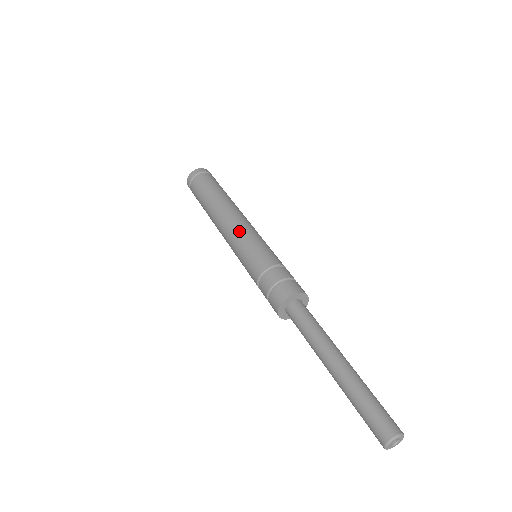
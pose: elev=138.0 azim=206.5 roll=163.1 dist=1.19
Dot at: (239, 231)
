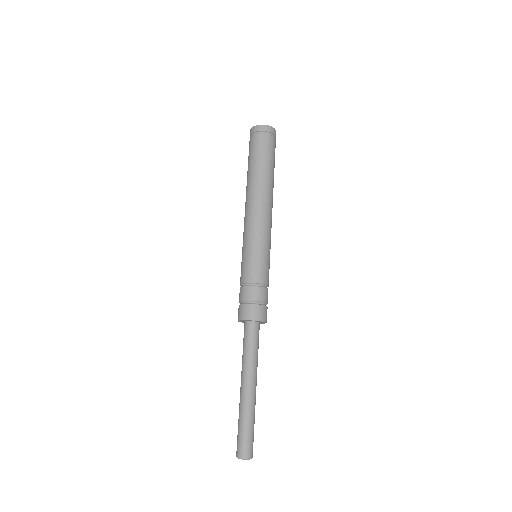
Dot at: (245, 231)
